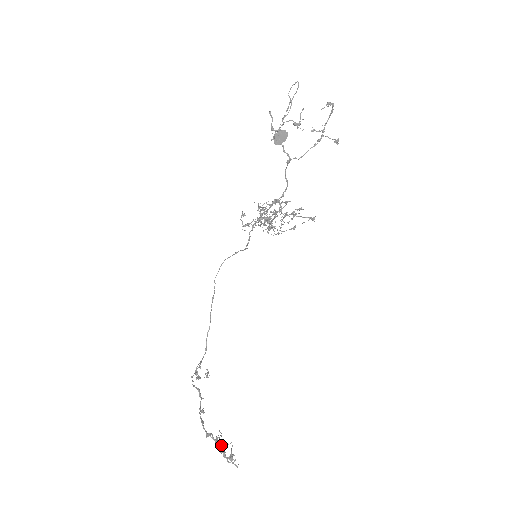
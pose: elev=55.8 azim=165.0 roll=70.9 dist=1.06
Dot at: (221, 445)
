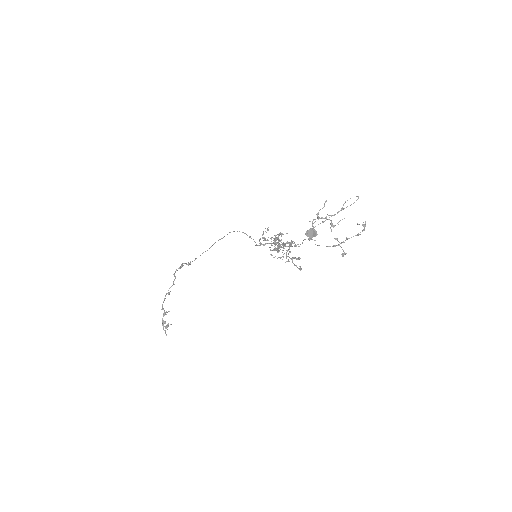
Dot at: (165, 322)
